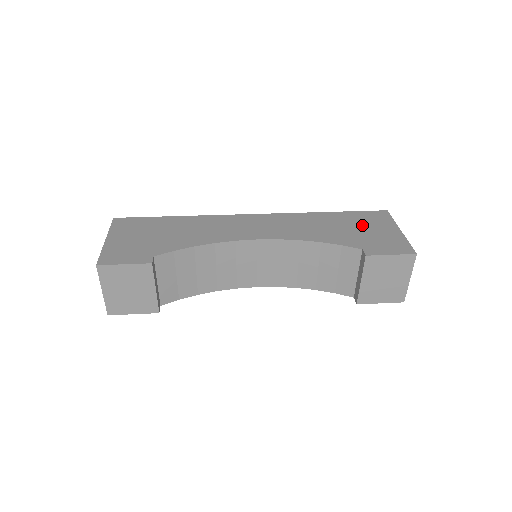
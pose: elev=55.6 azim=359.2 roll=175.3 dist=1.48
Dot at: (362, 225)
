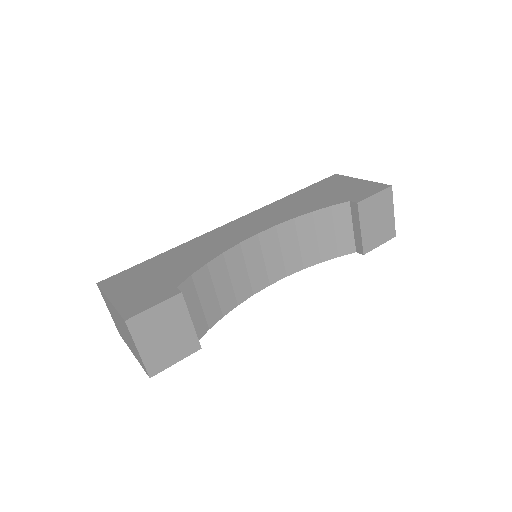
Dot at: (329, 189)
